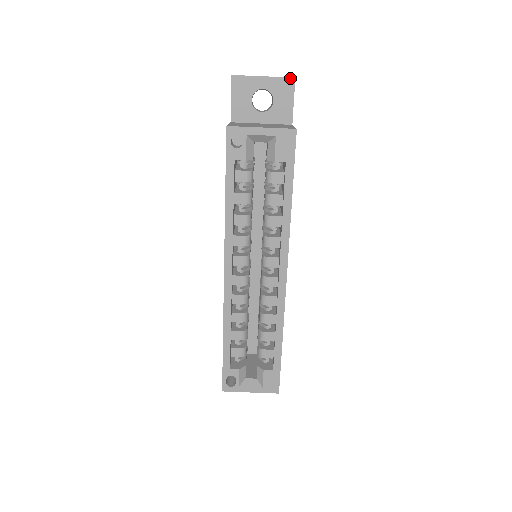
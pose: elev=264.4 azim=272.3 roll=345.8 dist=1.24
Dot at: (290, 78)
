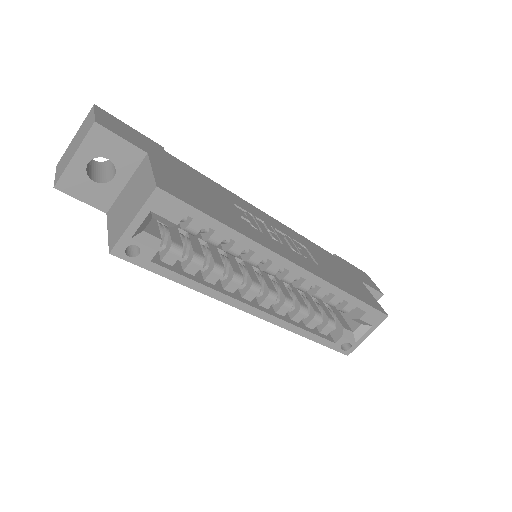
Dot at: (92, 128)
